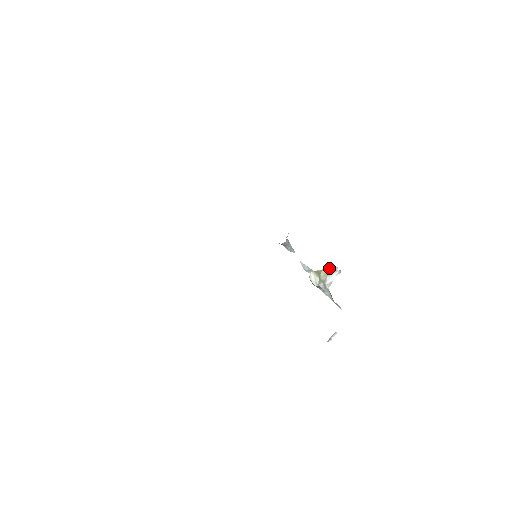
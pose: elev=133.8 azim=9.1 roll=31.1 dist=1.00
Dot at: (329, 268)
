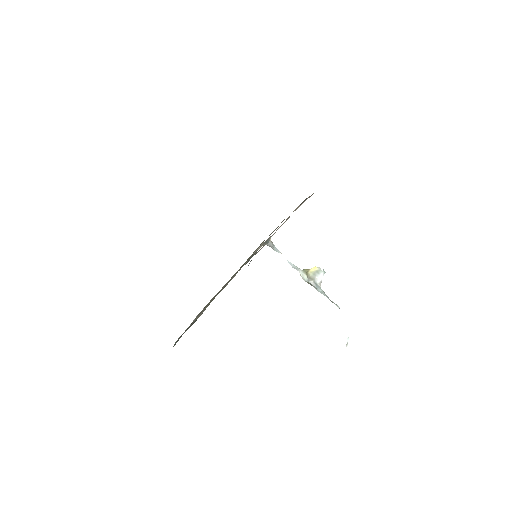
Dot at: (315, 268)
